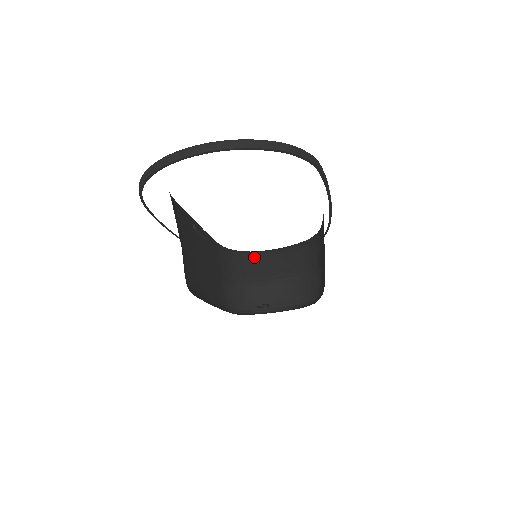
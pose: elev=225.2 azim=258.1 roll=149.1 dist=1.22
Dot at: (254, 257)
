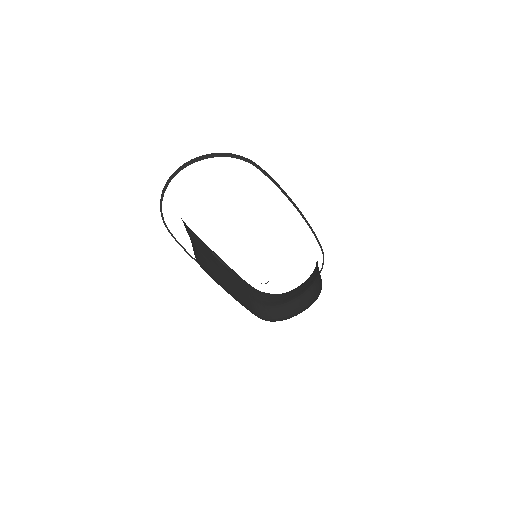
Dot at: (283, 294)
